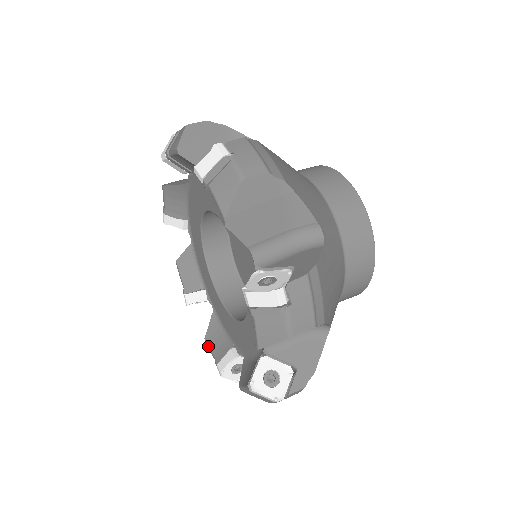
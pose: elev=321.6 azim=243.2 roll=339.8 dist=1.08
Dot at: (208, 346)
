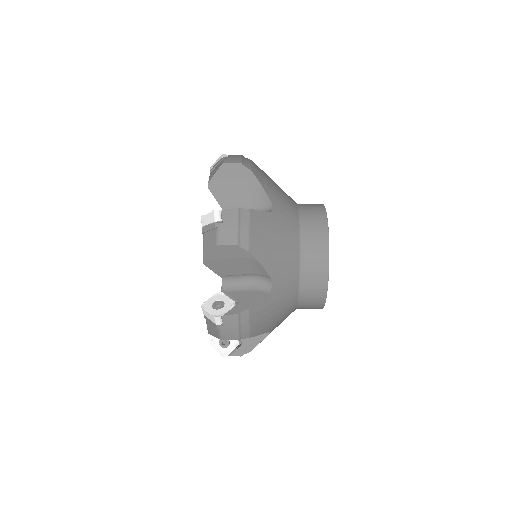
Dot at: occluded
